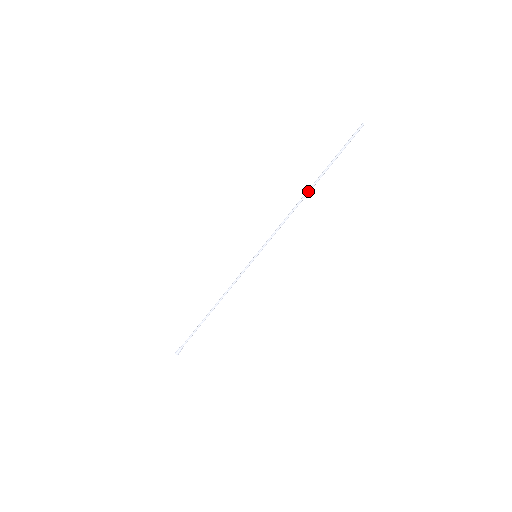
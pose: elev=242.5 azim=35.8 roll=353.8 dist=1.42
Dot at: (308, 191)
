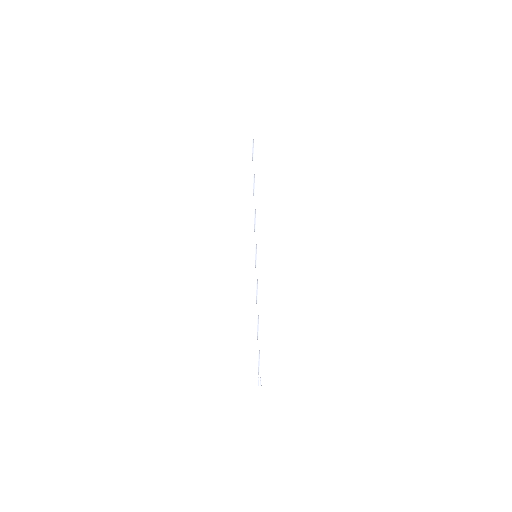
Dot at: (253, 189)
